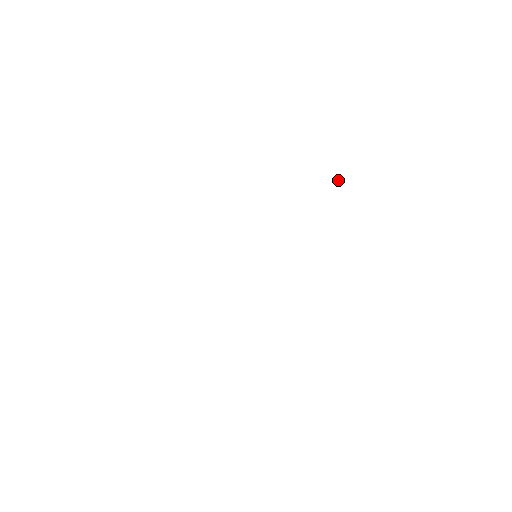
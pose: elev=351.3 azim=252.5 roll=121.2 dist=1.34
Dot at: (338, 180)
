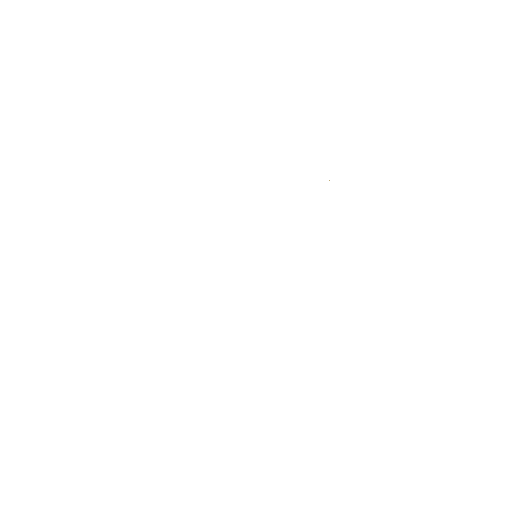
Dot at: occluded
